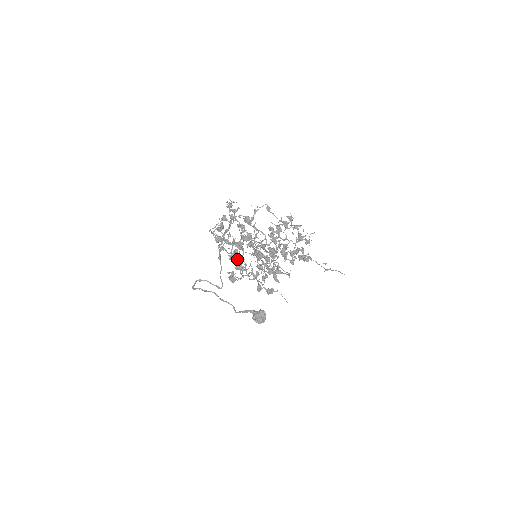
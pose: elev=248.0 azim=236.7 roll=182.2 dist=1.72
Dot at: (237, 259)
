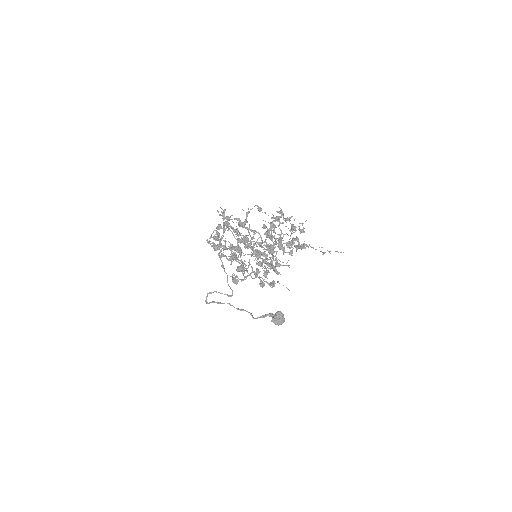
Dot at: occluded
